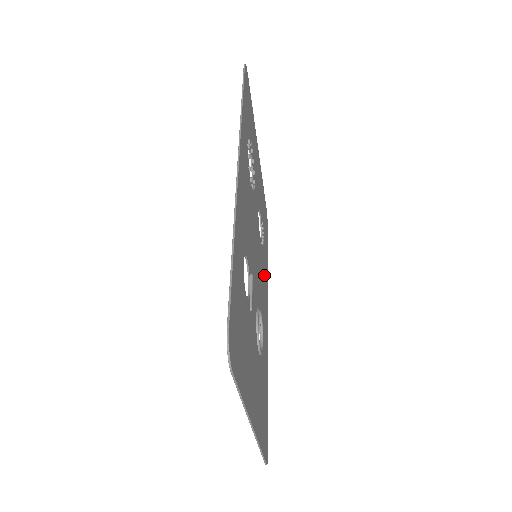
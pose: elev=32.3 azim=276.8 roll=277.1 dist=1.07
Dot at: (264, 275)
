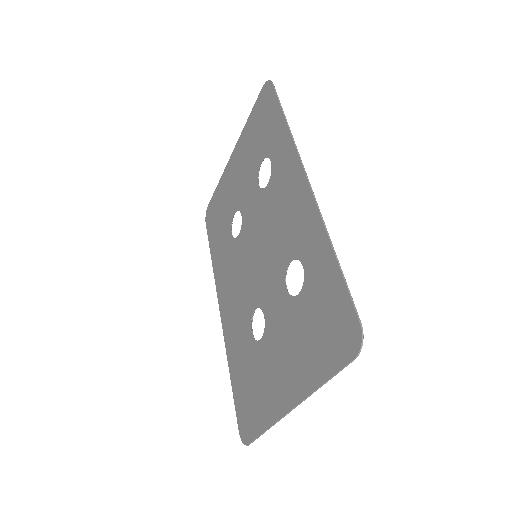
Dot at: (228, 272)
